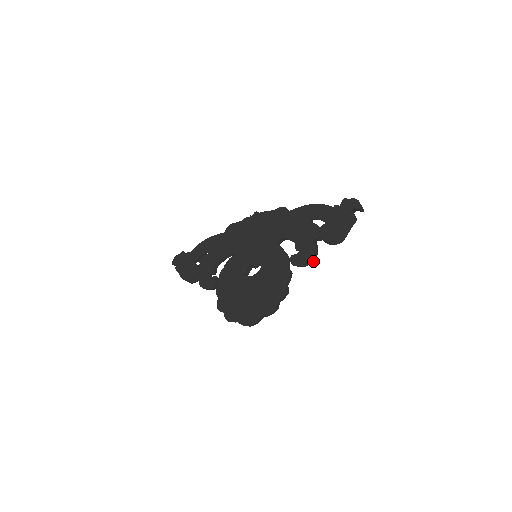
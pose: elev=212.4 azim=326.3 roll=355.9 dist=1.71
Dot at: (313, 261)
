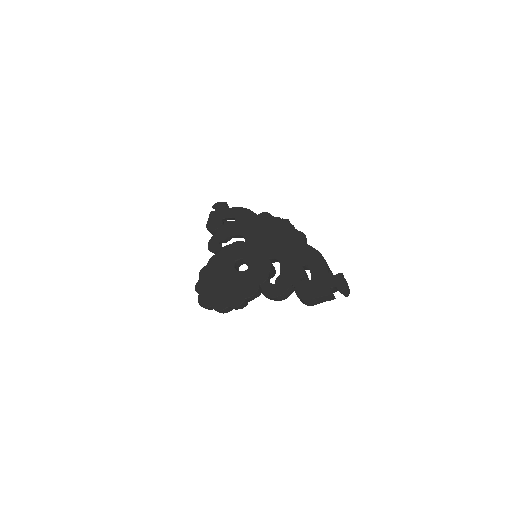
Dot at: (279, 300)
